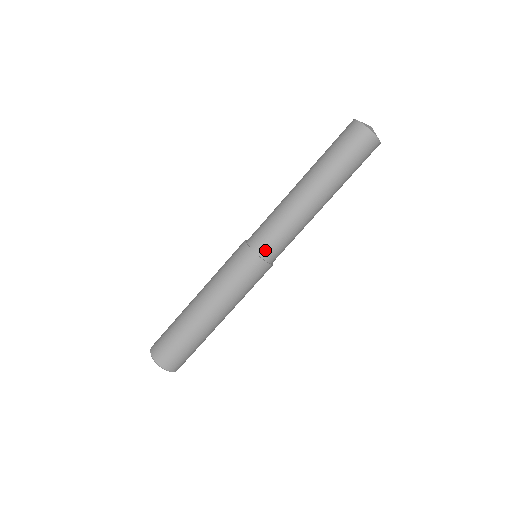
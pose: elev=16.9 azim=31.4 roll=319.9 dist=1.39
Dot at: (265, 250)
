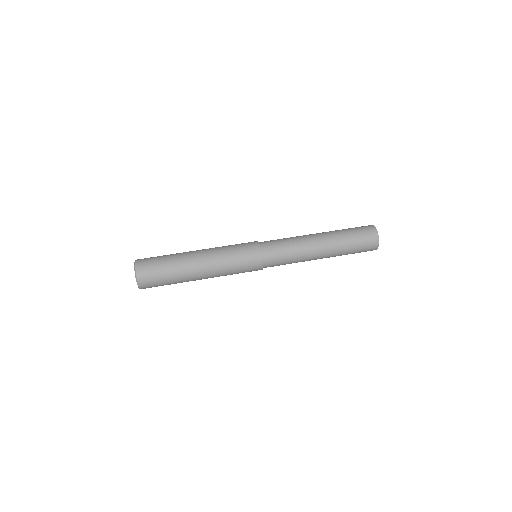
Dot at: (269, 265)
